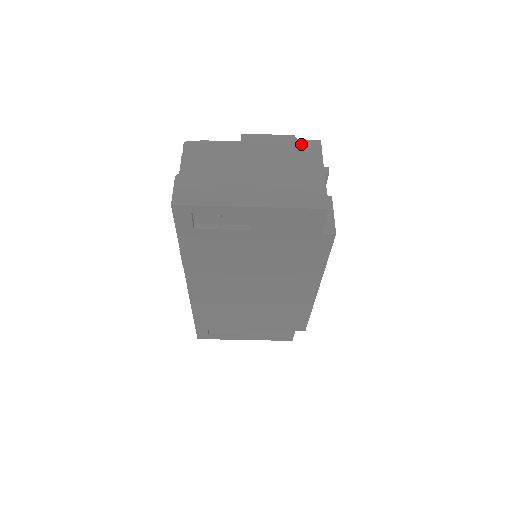
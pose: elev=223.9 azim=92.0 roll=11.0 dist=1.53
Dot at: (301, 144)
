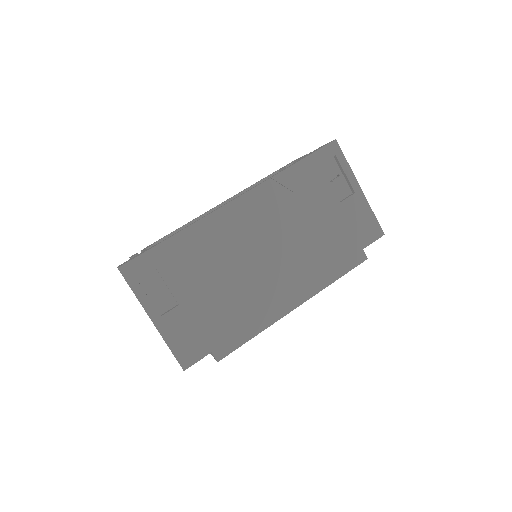
Dot at: occluded
